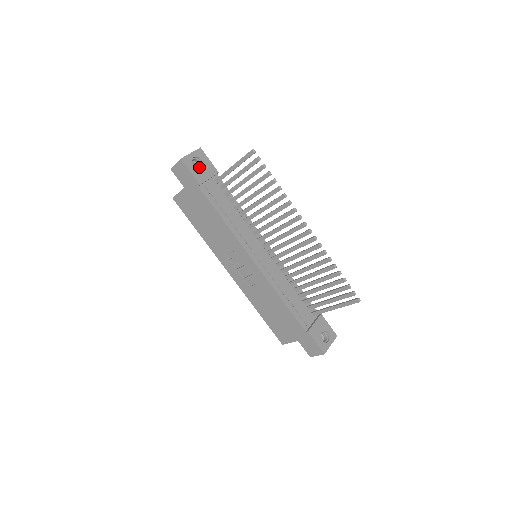
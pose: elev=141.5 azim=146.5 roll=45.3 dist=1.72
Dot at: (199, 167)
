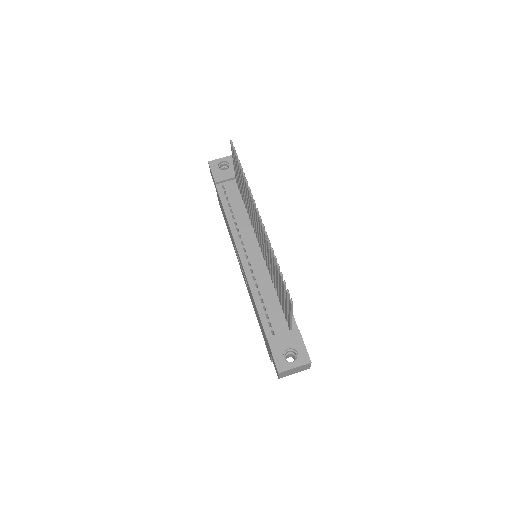
Dot at: occluded
